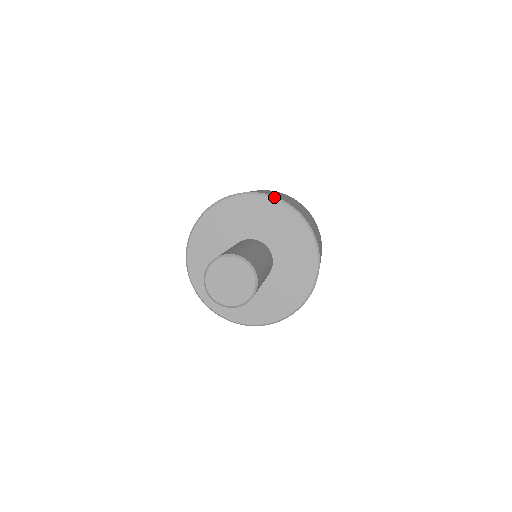
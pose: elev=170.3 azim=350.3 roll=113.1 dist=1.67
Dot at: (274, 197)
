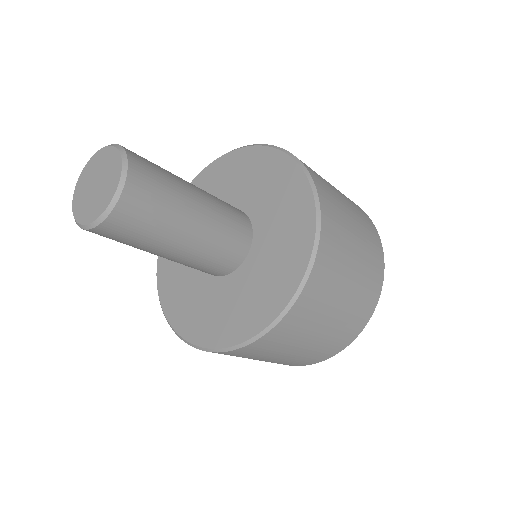
Dot at: occluded
